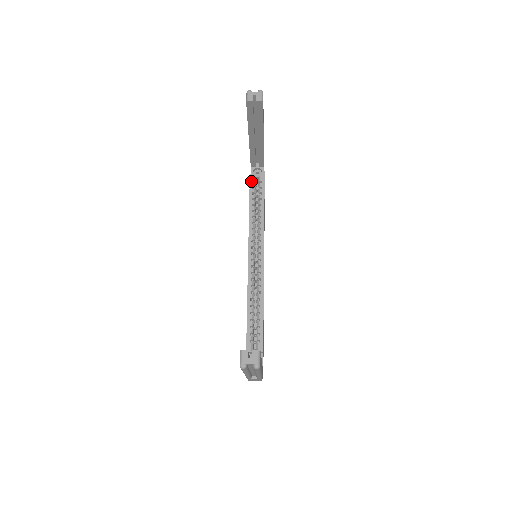
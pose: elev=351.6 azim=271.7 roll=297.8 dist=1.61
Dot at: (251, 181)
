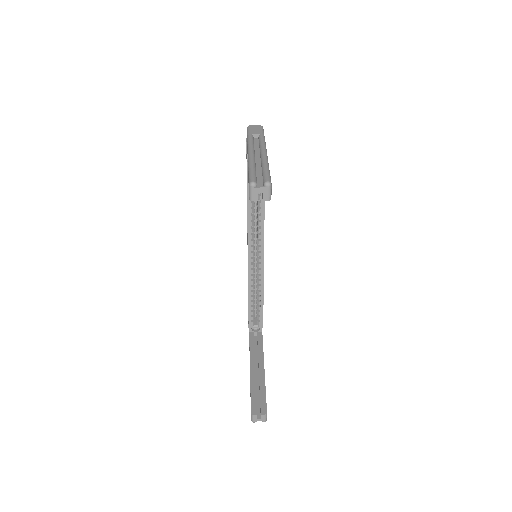
Dot at: occluded
